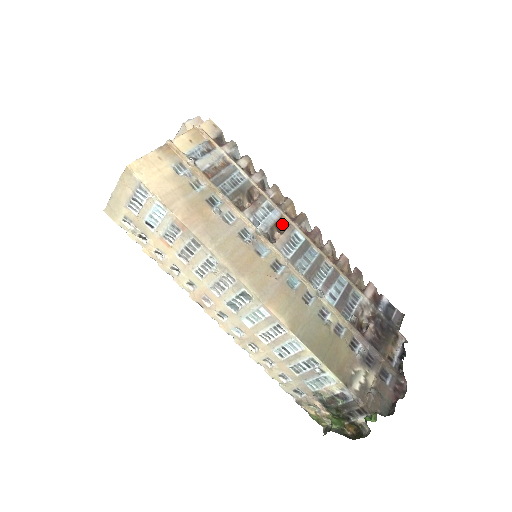
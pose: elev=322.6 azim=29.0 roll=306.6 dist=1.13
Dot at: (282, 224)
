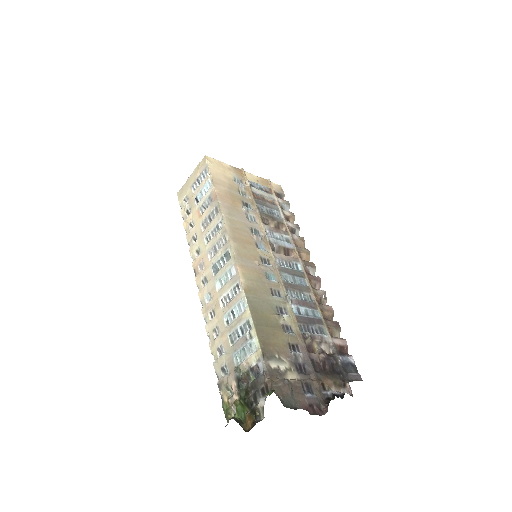
Dot at: (291, 256)
